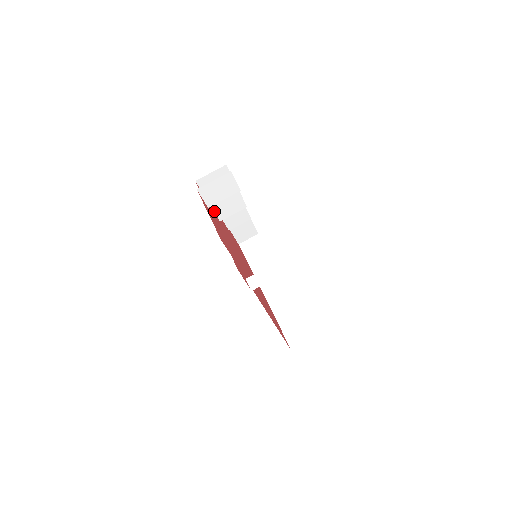
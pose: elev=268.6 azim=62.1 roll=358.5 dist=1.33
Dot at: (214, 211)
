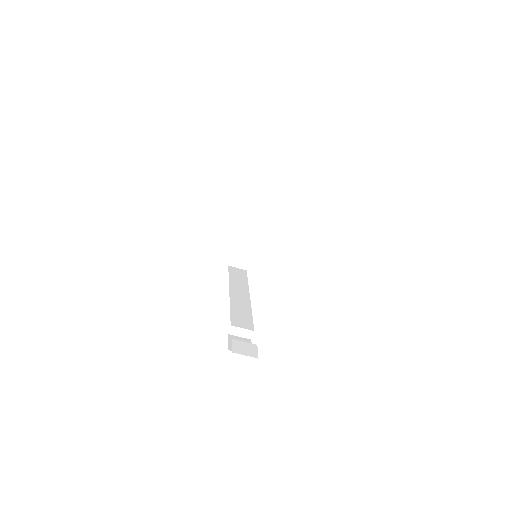
Dot at: occluded
